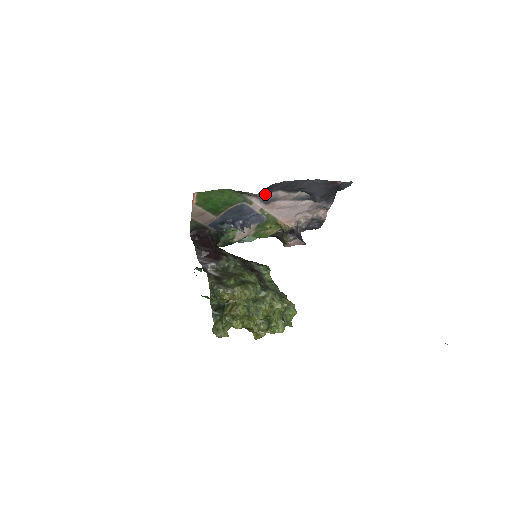
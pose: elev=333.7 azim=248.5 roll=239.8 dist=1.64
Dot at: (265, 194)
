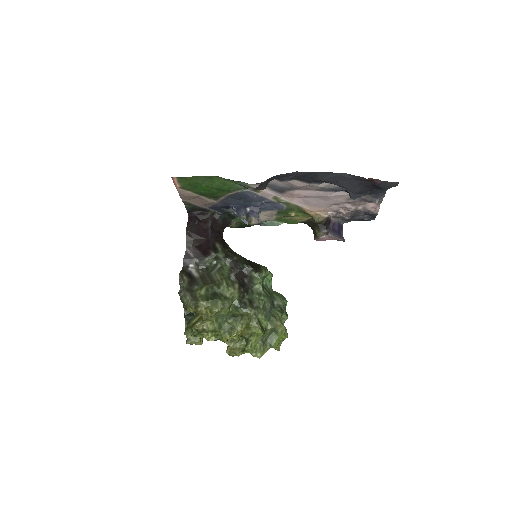
Dot at: (265, 187)
